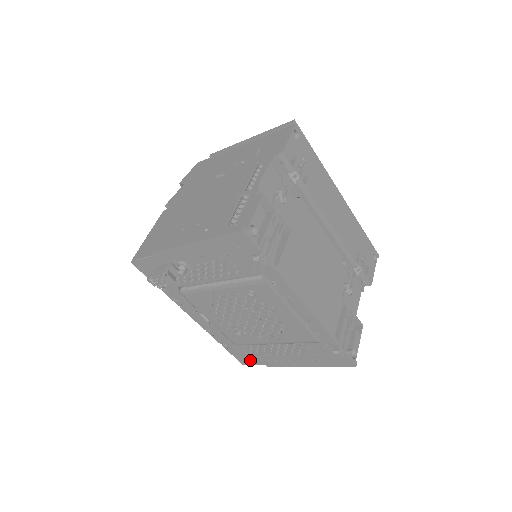
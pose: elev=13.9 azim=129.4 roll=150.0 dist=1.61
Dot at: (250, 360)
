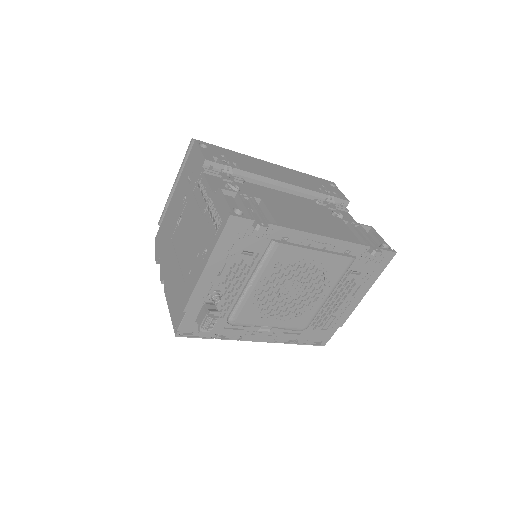
Dot at: (326, 335)
